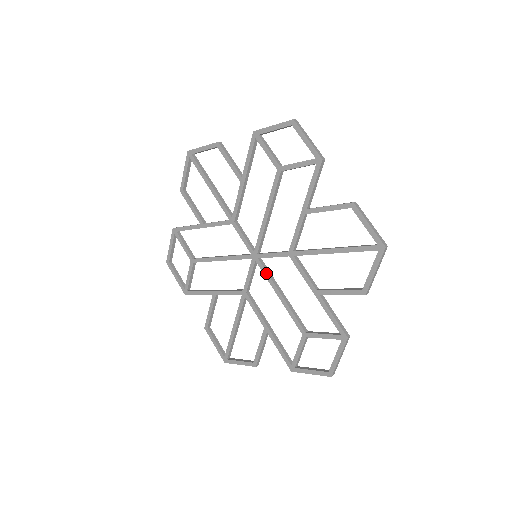
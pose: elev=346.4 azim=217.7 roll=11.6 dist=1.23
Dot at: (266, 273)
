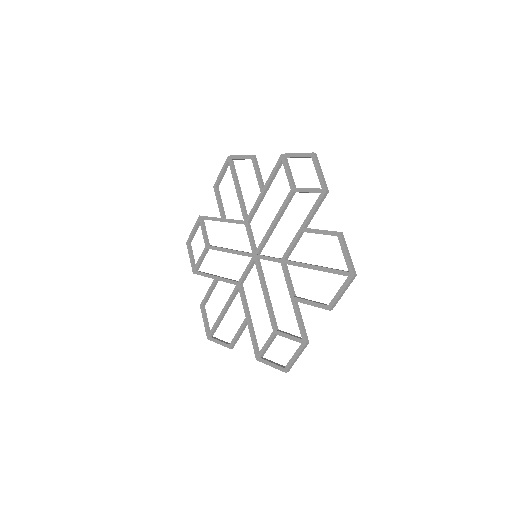
Dot at: (259, 272)
